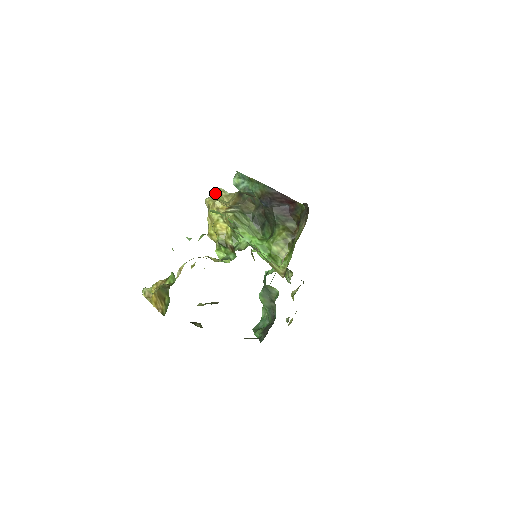
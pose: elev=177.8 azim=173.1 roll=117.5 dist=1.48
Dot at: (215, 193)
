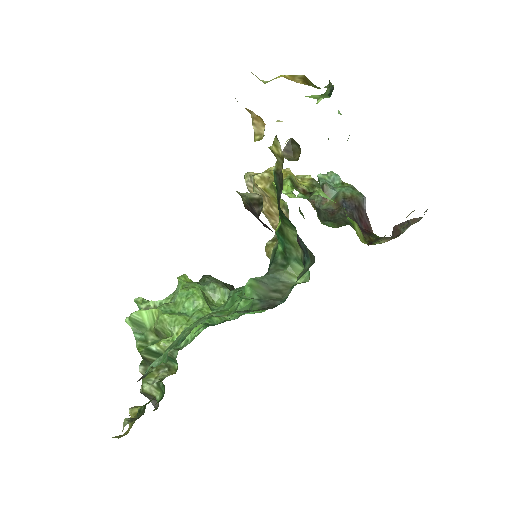
Dot at: occluded
